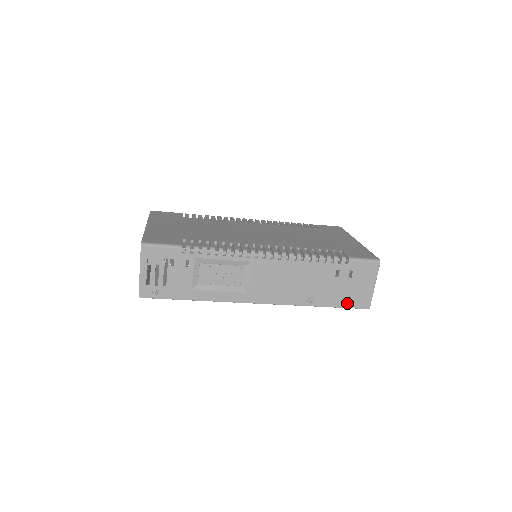
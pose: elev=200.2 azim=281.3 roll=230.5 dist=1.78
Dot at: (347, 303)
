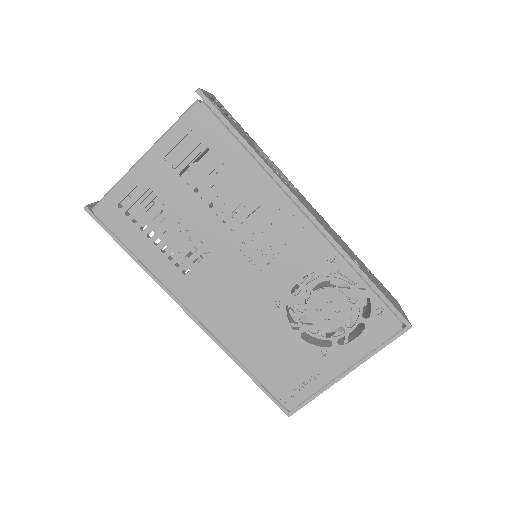
Dot at: (389, 300)
